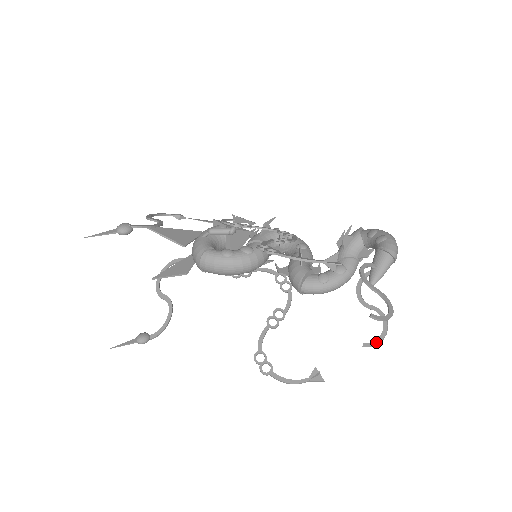
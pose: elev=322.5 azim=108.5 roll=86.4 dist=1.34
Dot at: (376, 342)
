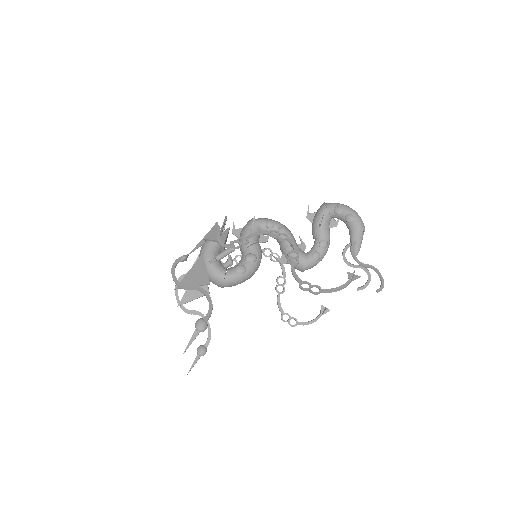
Dot at: (366, 286)
